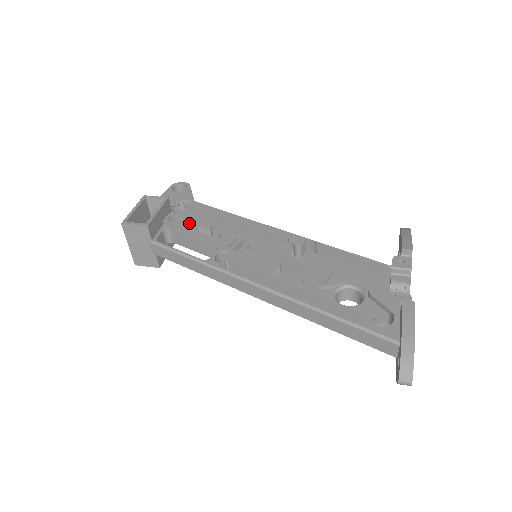
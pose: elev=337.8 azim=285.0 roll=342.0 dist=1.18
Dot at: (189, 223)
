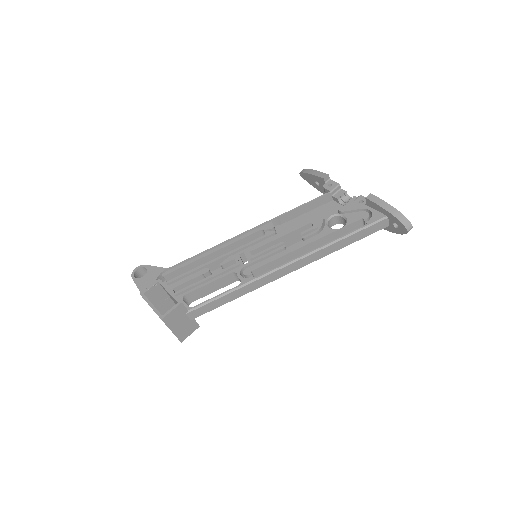
Dot at: (193, 279)
